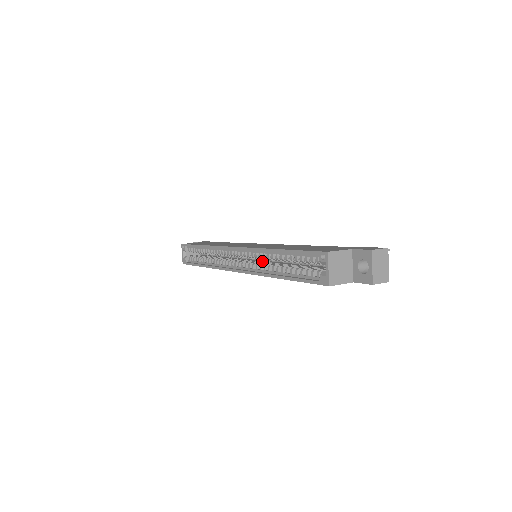
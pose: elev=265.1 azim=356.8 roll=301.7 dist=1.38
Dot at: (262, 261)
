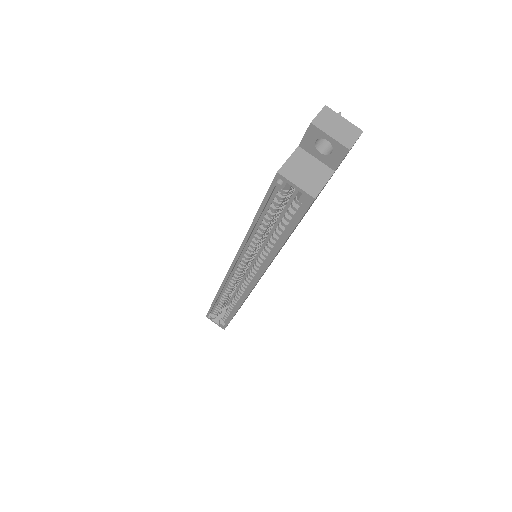
Dot at: occluded
